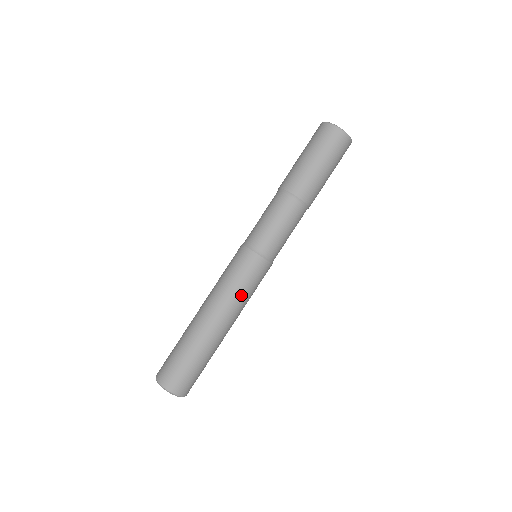
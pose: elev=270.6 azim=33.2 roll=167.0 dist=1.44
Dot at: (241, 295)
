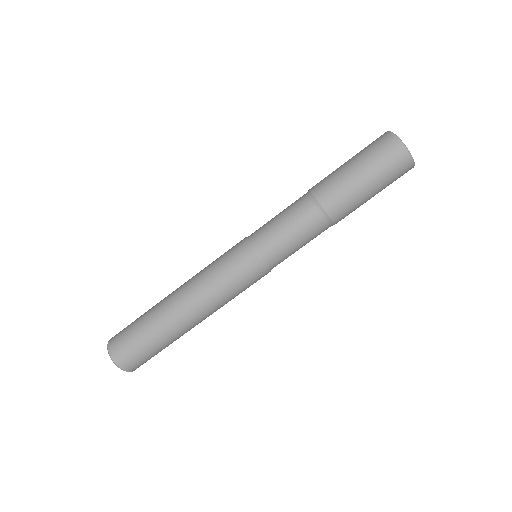
Dot at: (227, 297)
